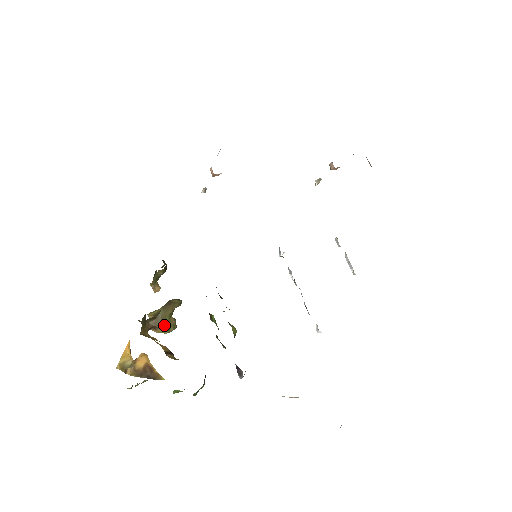
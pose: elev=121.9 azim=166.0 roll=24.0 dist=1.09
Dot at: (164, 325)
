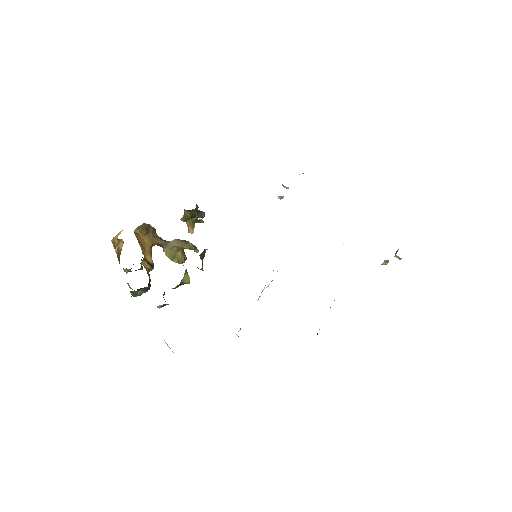
Dot at: (167, 249)
